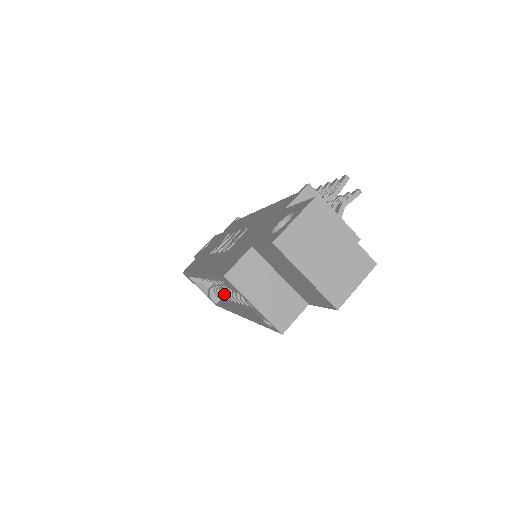
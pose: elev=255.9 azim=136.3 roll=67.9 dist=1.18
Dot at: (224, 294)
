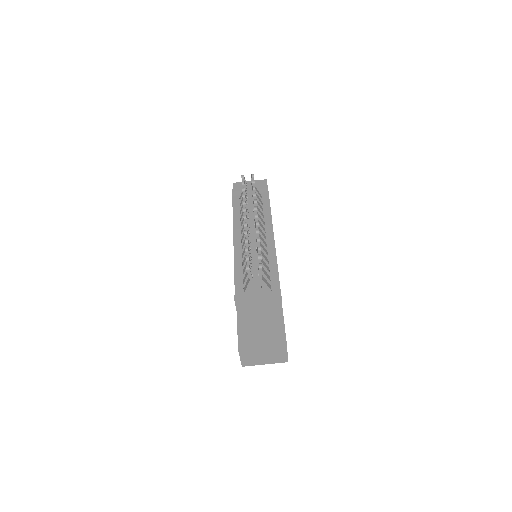
Dot at: occluded
